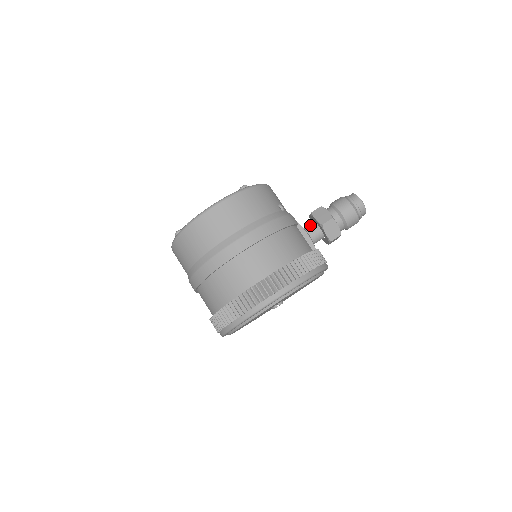
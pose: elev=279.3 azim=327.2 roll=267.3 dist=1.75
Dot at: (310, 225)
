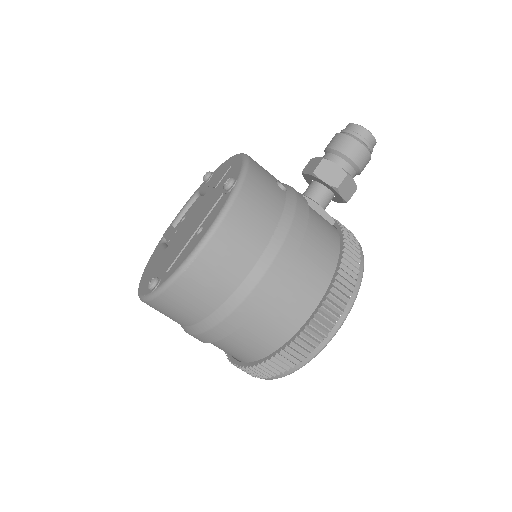
Dot at: (314, 189)
